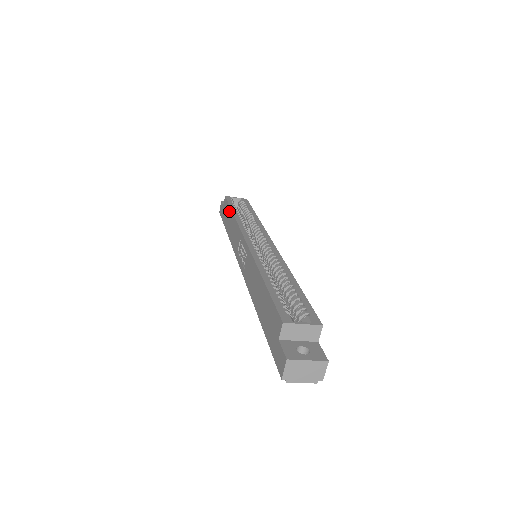
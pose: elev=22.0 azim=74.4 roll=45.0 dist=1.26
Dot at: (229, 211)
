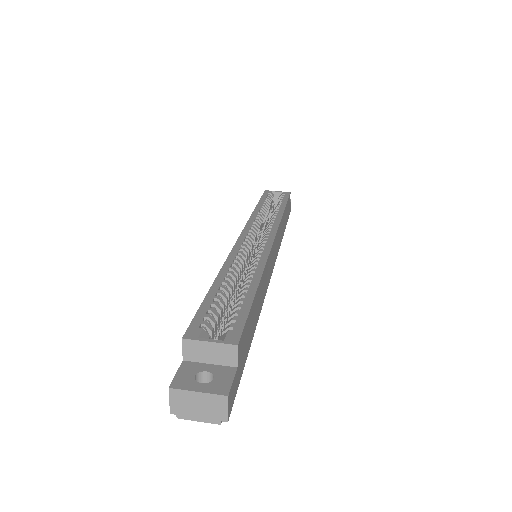
Dot at: occluded
